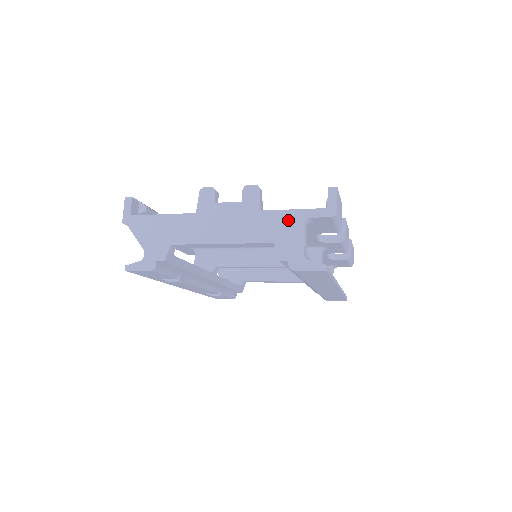
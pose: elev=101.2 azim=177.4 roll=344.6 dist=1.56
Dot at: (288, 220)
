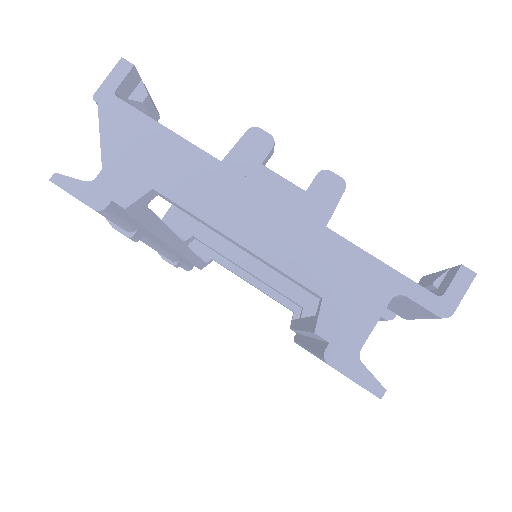
Dot at: (368, 276)
